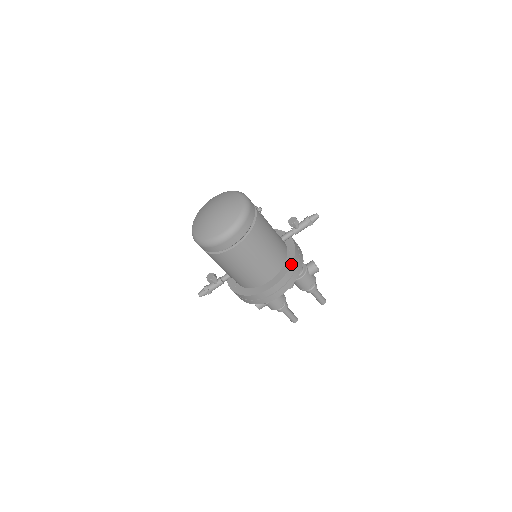
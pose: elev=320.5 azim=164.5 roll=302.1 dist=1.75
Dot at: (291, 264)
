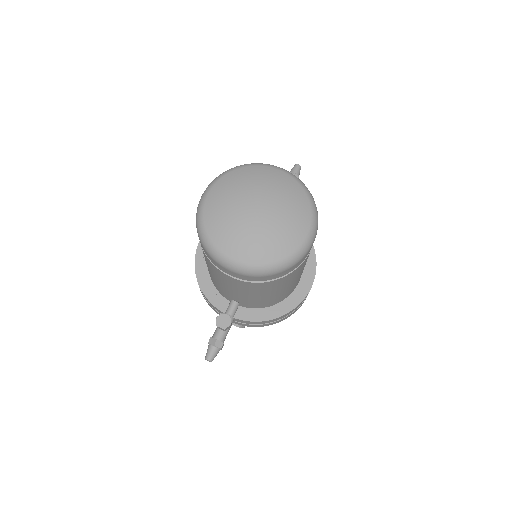
Dot at: occluded
